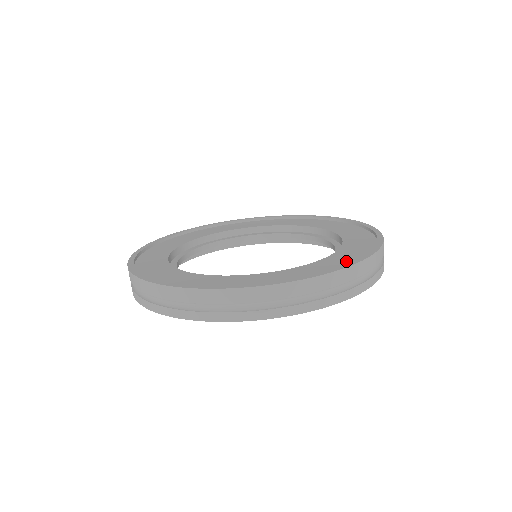
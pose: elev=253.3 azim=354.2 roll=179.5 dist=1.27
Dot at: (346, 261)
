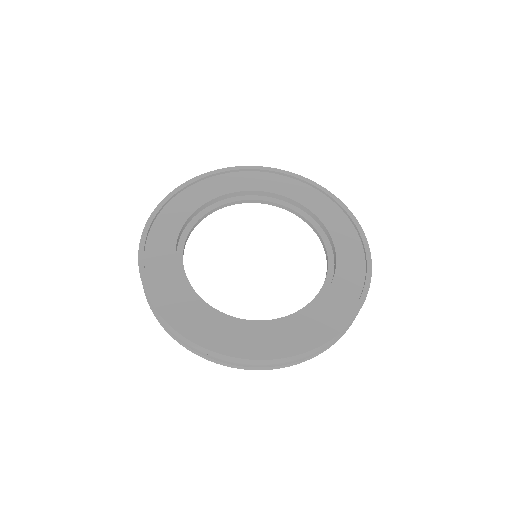
Dot at: (348, 298)
